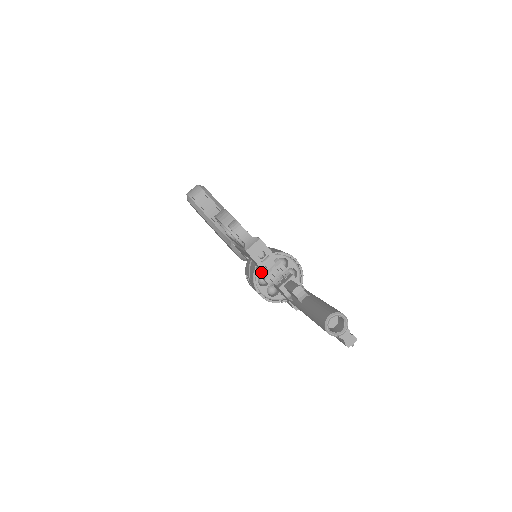
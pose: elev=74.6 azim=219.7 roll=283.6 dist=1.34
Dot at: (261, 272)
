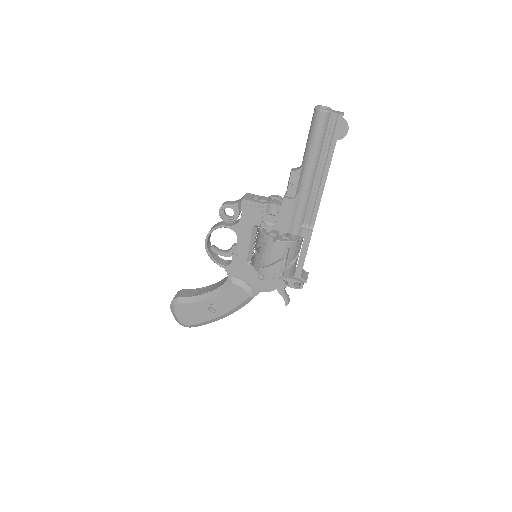
Dot at: (265, 216)
